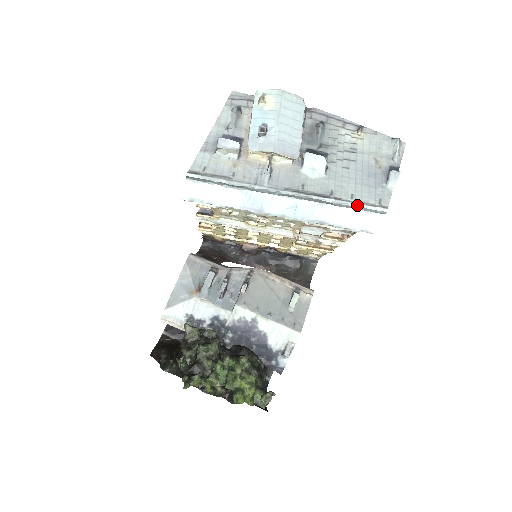
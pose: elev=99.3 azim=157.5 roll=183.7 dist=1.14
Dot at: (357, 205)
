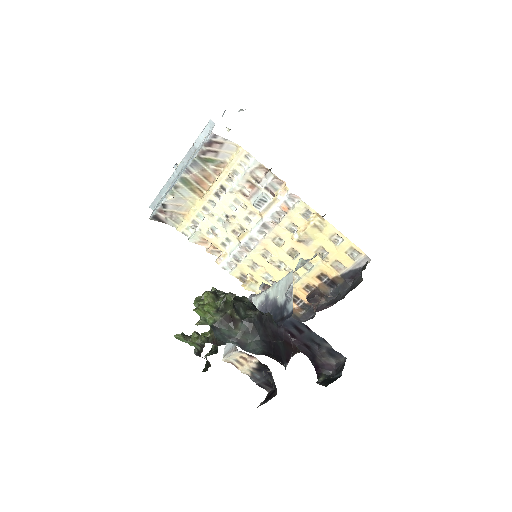
Dot at: (200, 134)
